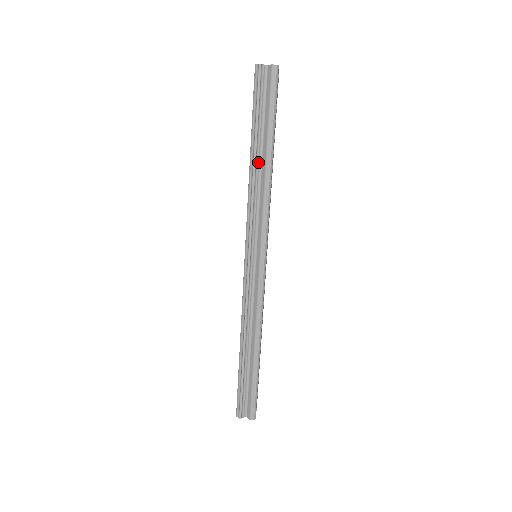
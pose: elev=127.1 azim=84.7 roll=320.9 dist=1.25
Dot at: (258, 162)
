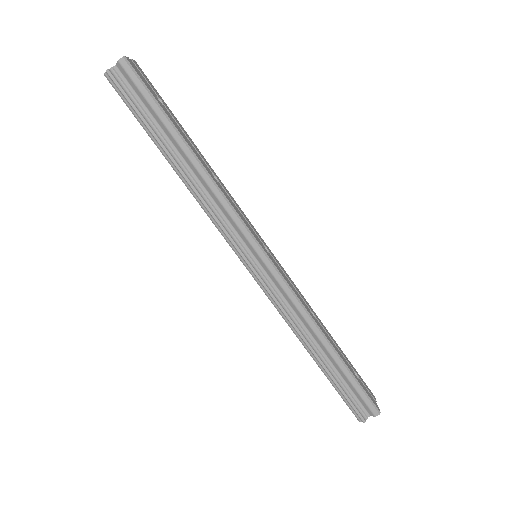
Dot at: (183, 166)
